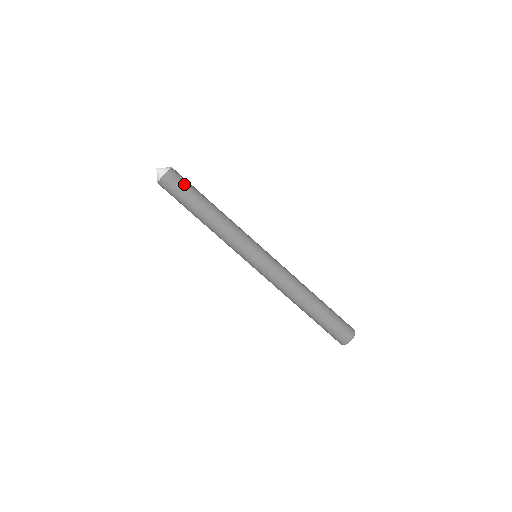
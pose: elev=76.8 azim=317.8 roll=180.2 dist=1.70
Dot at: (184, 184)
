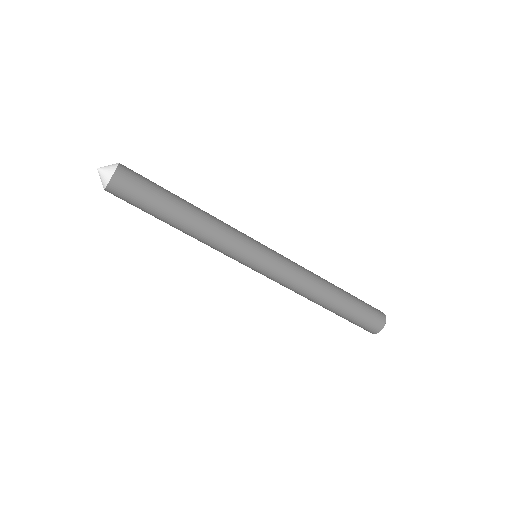
Dot at: (140, 190)
